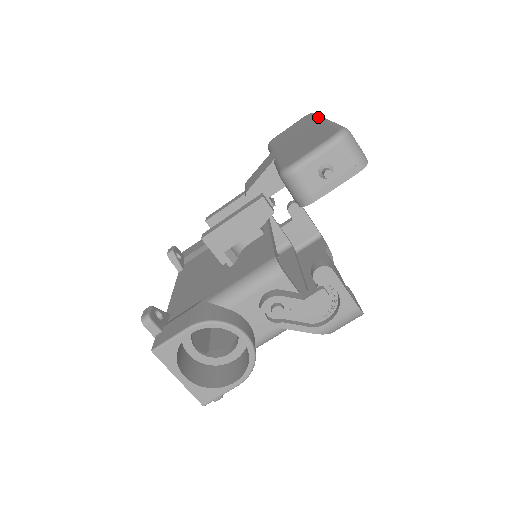
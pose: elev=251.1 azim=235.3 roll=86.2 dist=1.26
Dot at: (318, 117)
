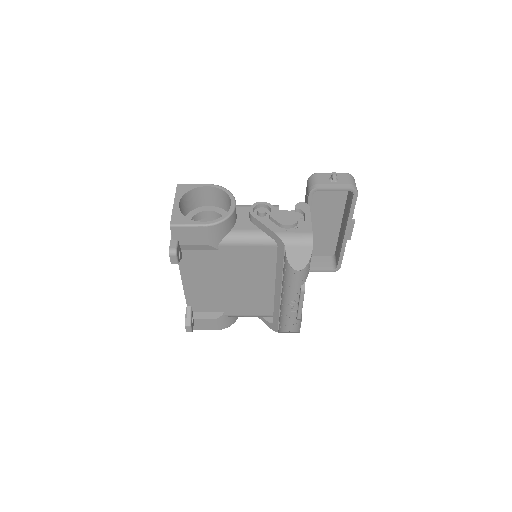
Dot at: (339, 228)
